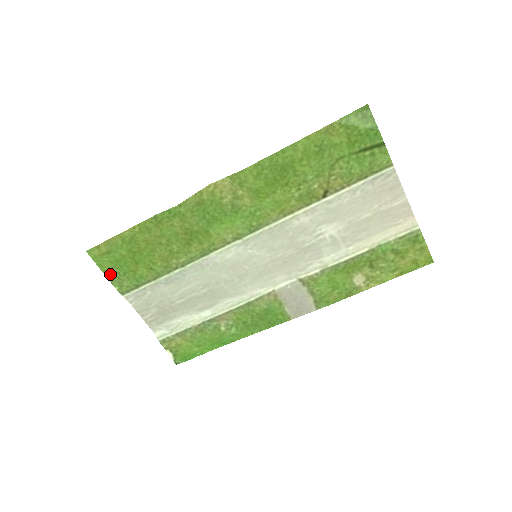
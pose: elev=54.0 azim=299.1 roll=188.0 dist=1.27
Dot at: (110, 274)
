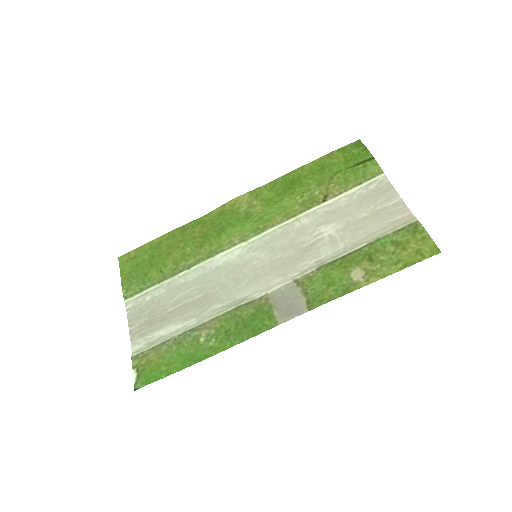
Dot at: (125, 278)
